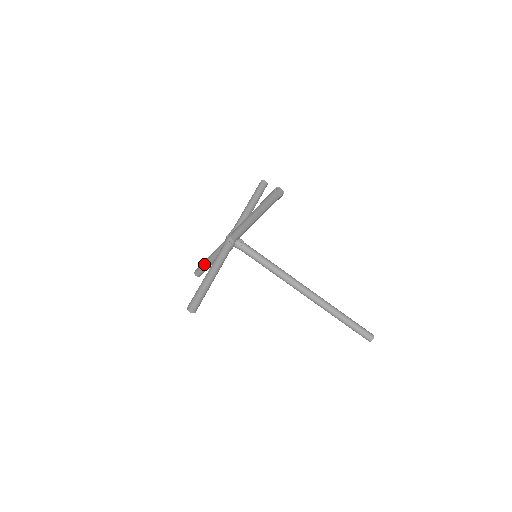
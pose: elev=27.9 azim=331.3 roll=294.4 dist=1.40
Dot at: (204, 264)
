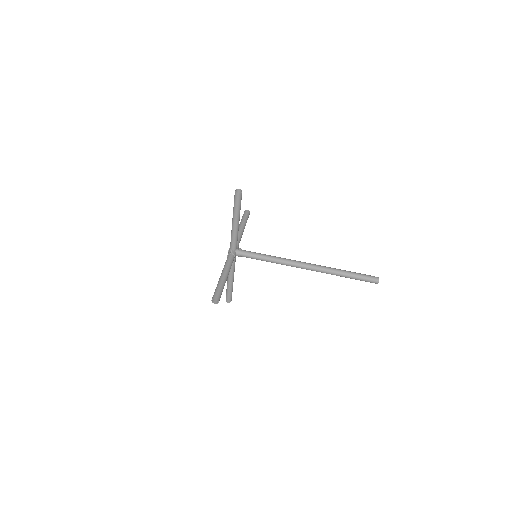
Dot at: (227, 287)
